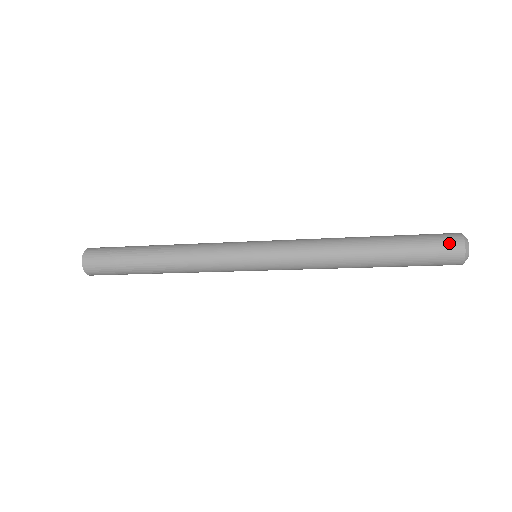
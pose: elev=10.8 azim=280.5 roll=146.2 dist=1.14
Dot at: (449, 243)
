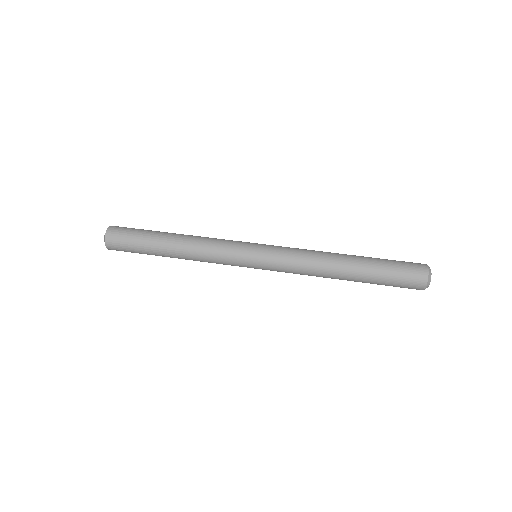
Dot at: (413, 287)
